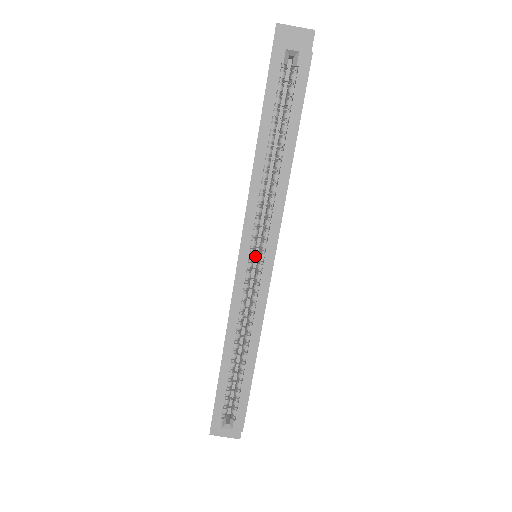
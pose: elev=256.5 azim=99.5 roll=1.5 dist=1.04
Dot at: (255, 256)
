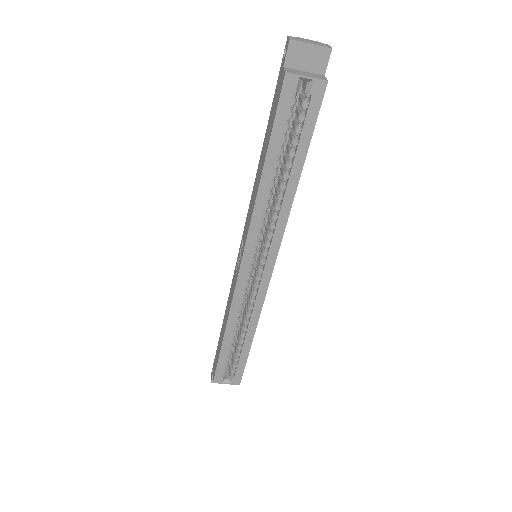
Dot at: occluded
